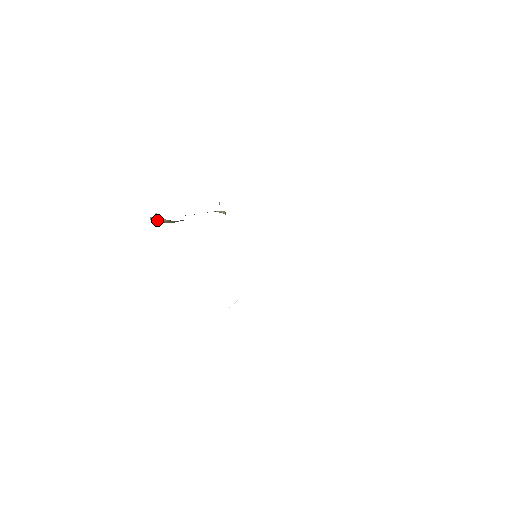
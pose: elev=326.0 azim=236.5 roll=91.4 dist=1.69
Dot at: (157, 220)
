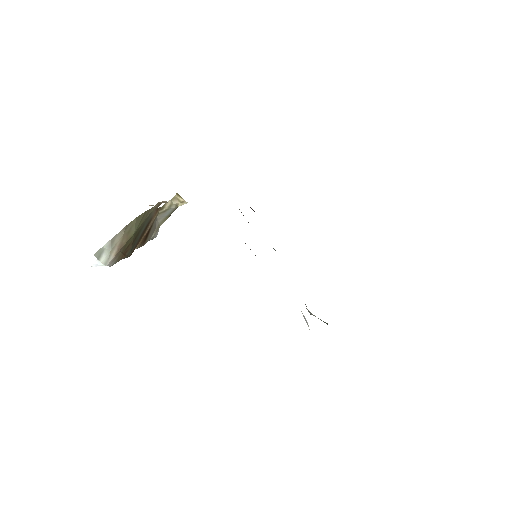
Dot at: (108, 249)
